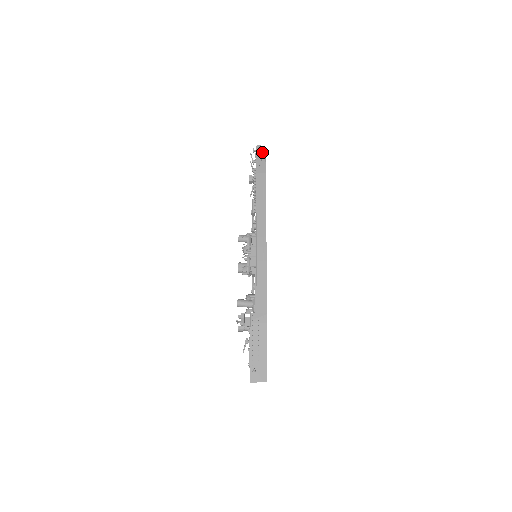
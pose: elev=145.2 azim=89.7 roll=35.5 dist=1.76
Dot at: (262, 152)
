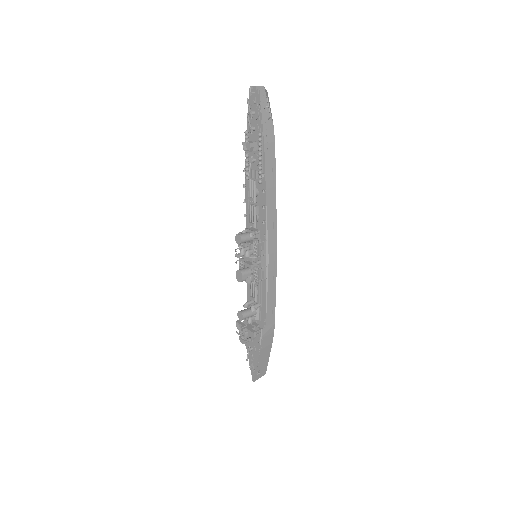
Dot at: (267, 102)
